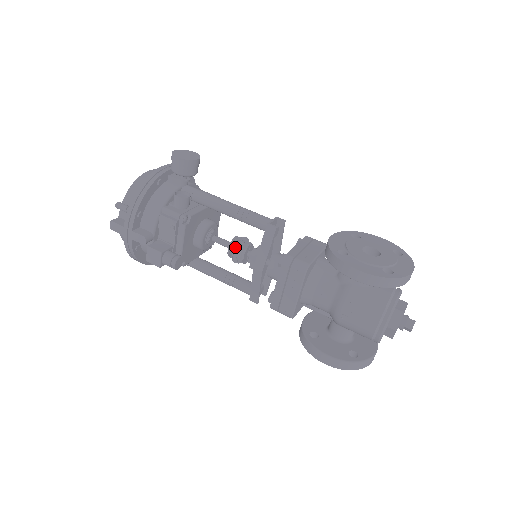
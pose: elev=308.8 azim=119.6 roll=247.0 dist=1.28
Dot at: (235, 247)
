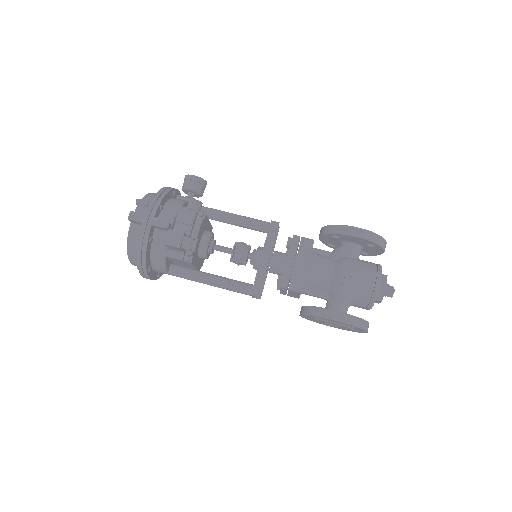
Dot at: (238, 248)
